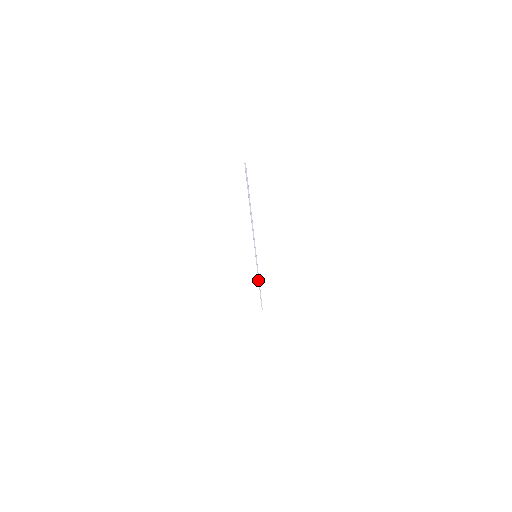
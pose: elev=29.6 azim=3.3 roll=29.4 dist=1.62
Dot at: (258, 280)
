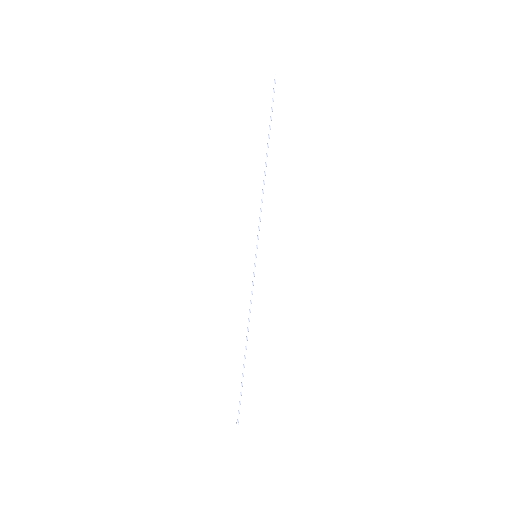
Dot at: (248, 324)
